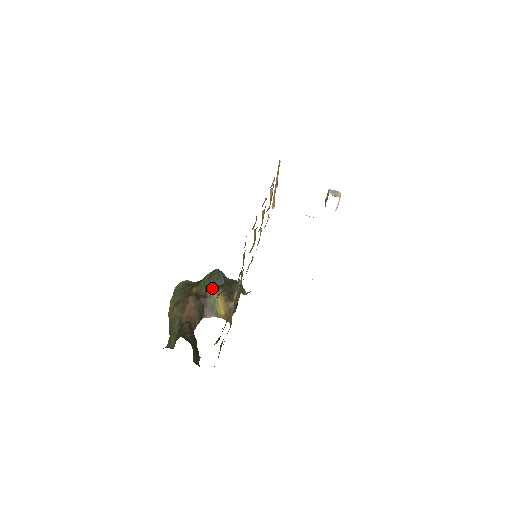
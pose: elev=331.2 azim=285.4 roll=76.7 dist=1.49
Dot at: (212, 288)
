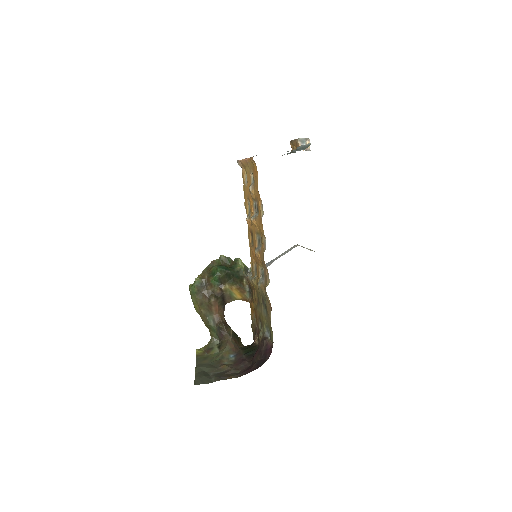
Dot at: (224, 284)
